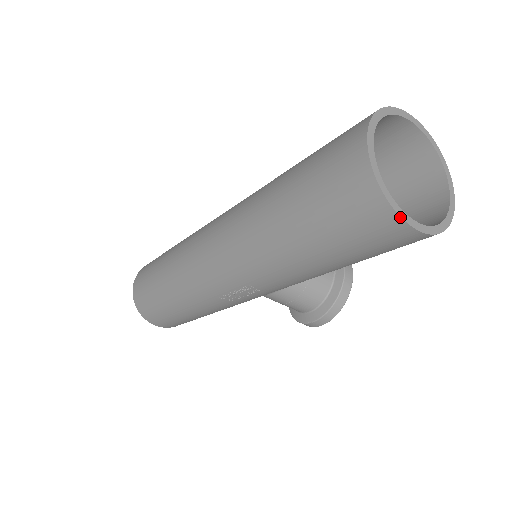
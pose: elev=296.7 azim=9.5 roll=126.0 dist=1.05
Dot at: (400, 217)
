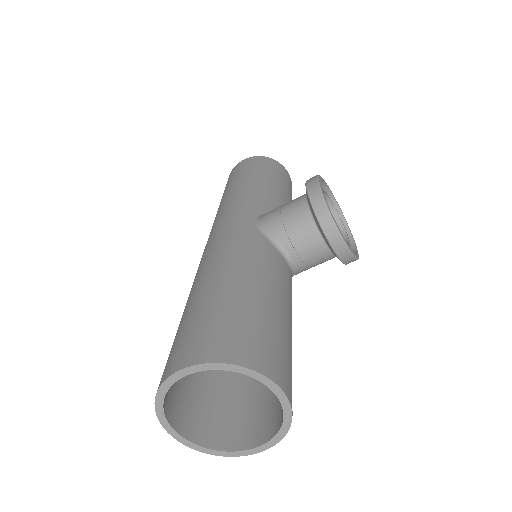
Dot at: occluded
